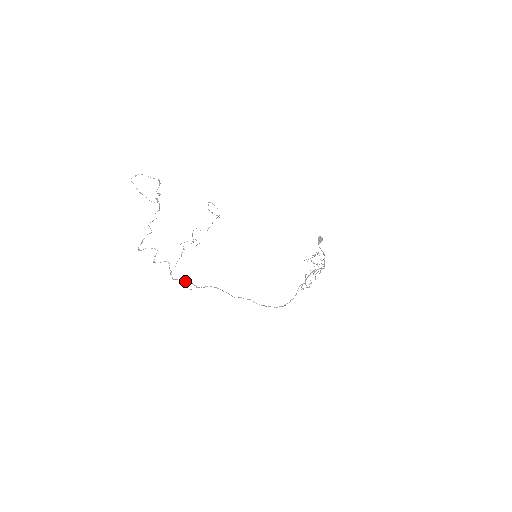
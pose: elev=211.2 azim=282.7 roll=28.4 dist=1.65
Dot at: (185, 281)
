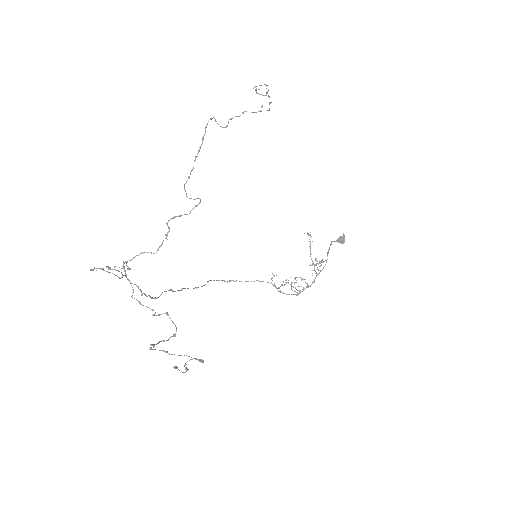
Dot at: (140, 290)
